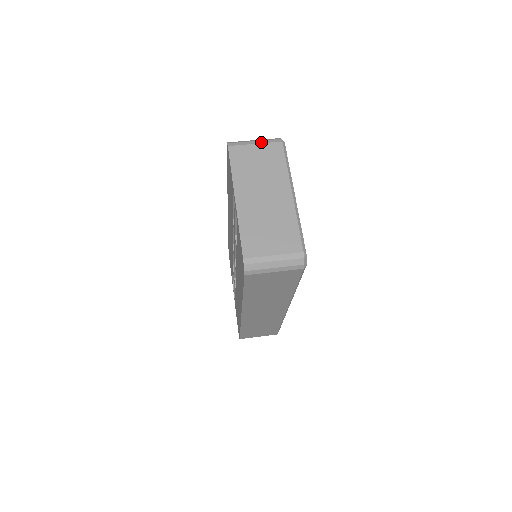
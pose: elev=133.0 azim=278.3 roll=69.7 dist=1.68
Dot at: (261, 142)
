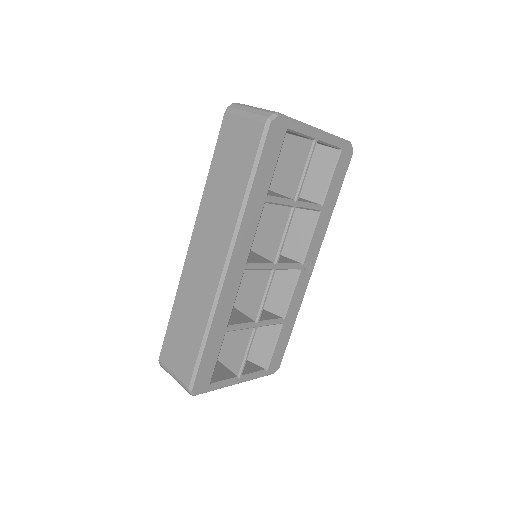
Dot at: occluded
